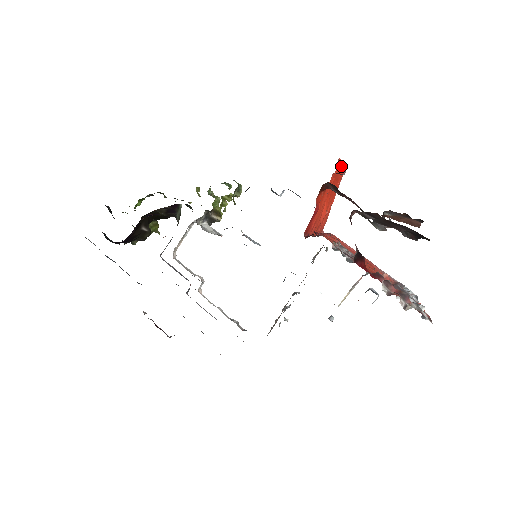
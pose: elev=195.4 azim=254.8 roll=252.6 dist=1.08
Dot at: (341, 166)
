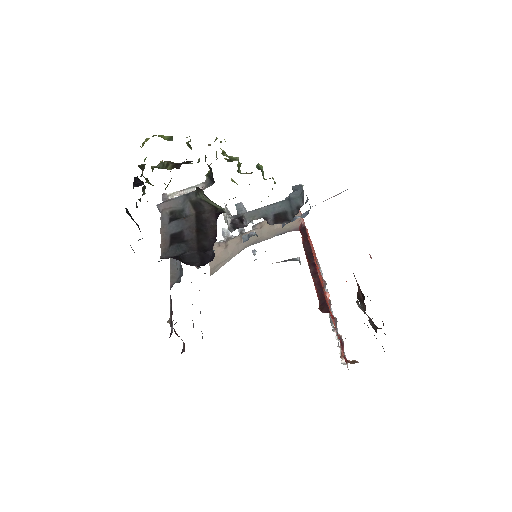
Dot at: occluded
